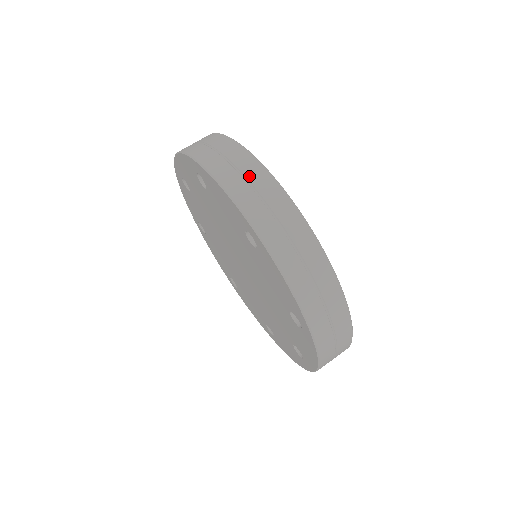
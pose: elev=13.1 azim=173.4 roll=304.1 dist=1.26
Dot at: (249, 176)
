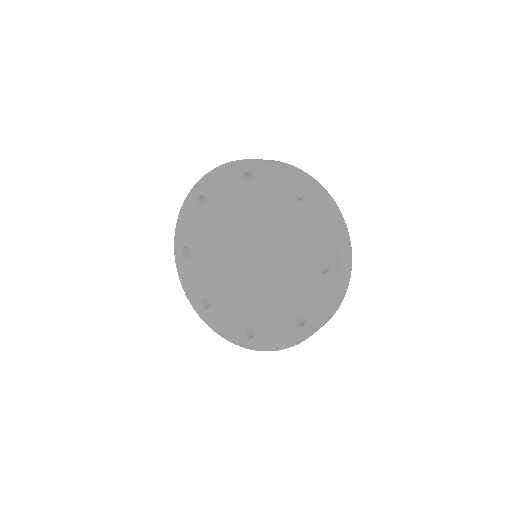
Dot at: (344, 232)
